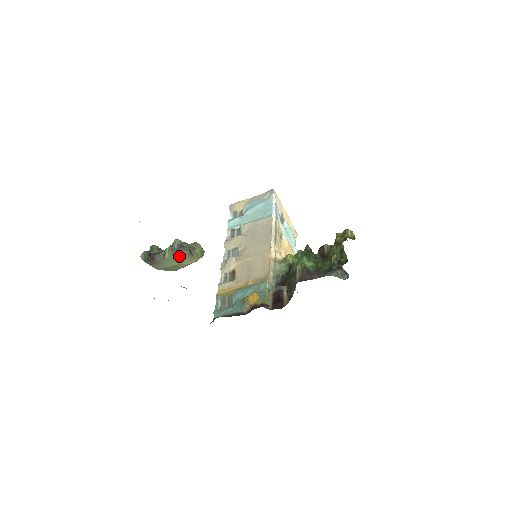
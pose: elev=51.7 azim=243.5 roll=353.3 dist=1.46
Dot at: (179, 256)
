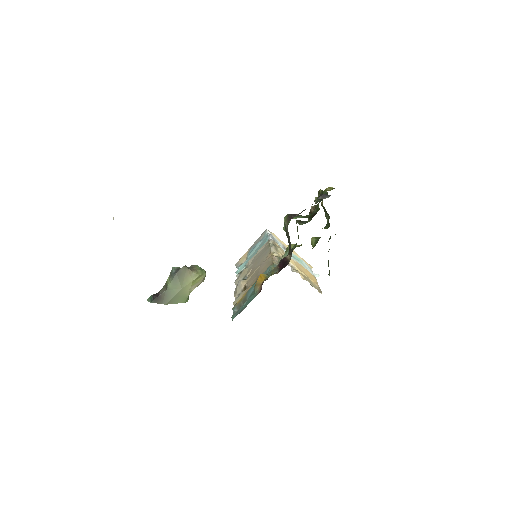
Dot at: (179, 278)
